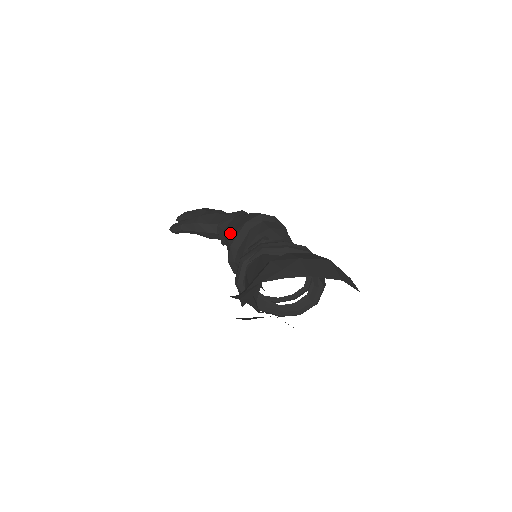
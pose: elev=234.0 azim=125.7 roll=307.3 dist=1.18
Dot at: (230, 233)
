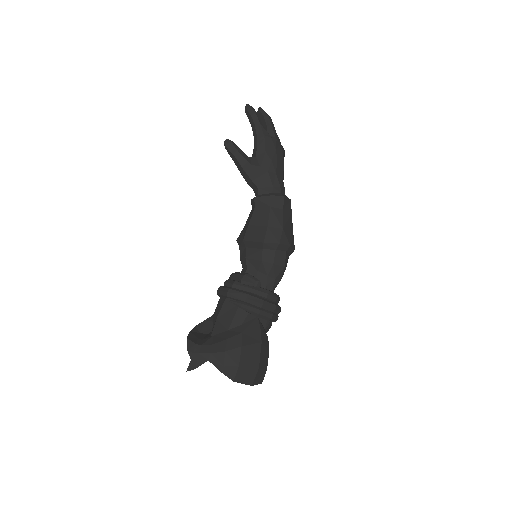
Dot at: (253, 225)
